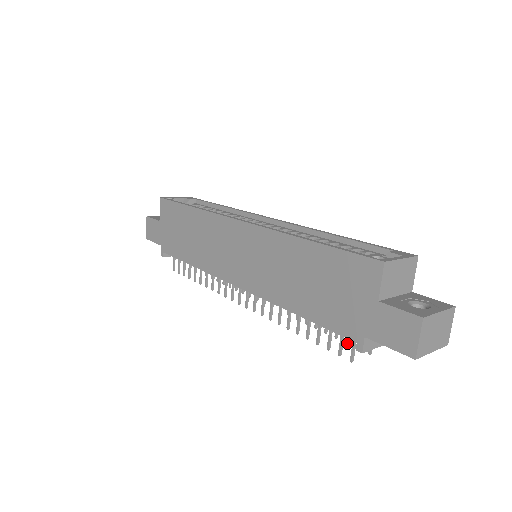
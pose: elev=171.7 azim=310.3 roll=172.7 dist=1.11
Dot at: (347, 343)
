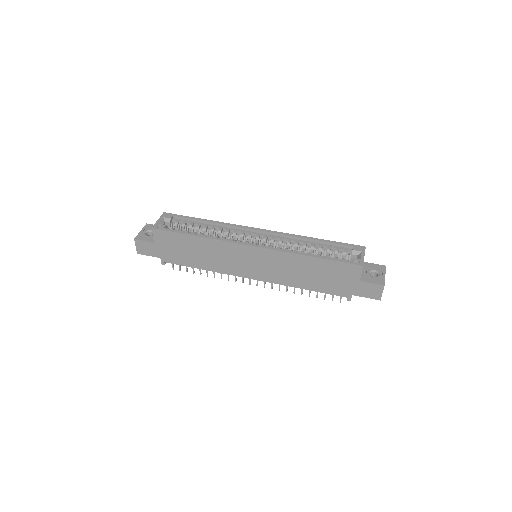
Dot at: occluded
